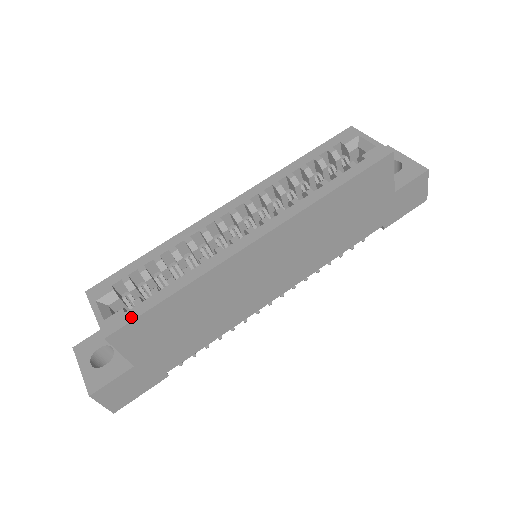
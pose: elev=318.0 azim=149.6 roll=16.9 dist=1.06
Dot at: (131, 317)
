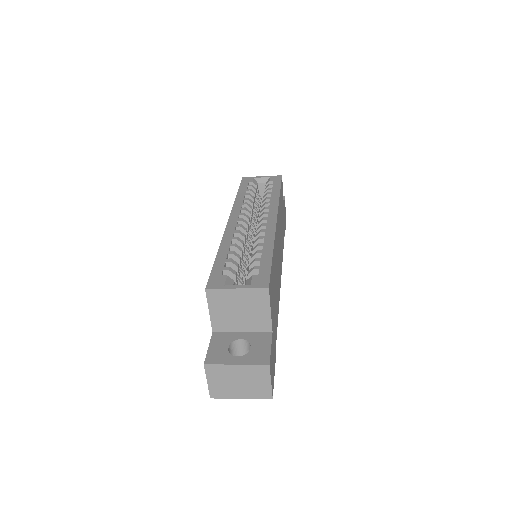
Dot at: (267, 273)
